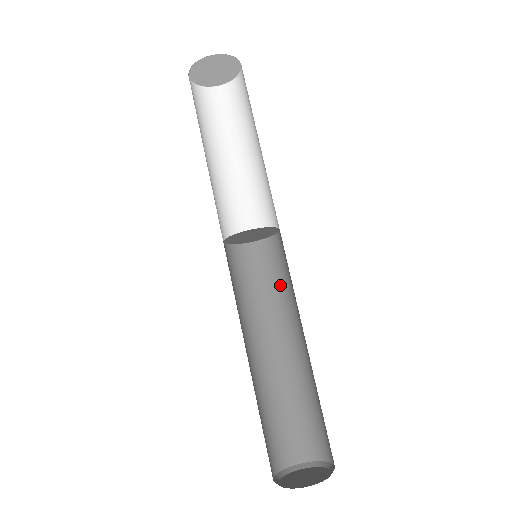
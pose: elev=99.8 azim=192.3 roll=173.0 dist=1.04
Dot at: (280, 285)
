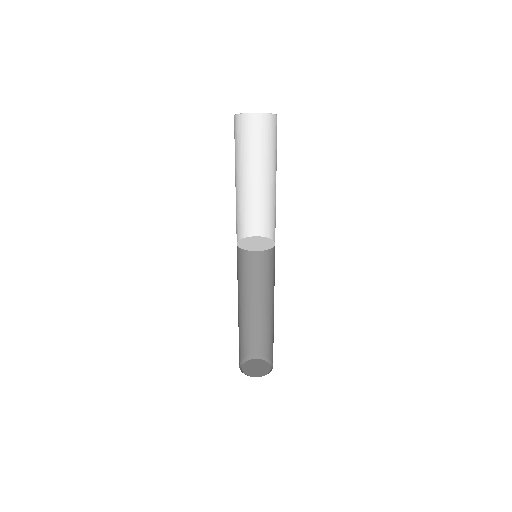
Dot at: (259, 267)
